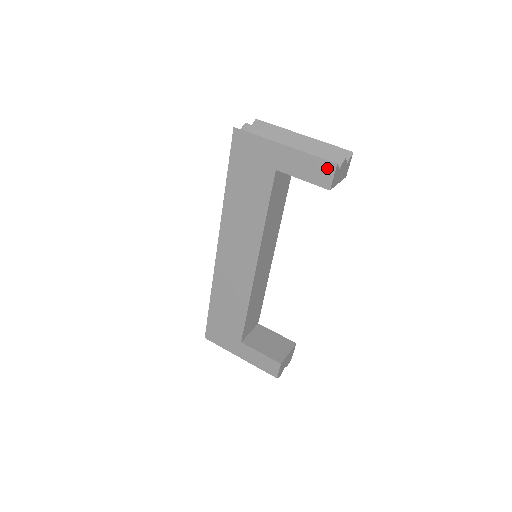
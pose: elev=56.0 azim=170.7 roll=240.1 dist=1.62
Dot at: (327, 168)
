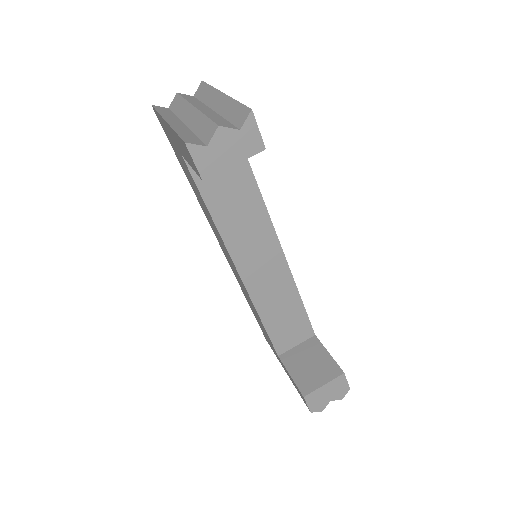
Dot at: (186, 149)
